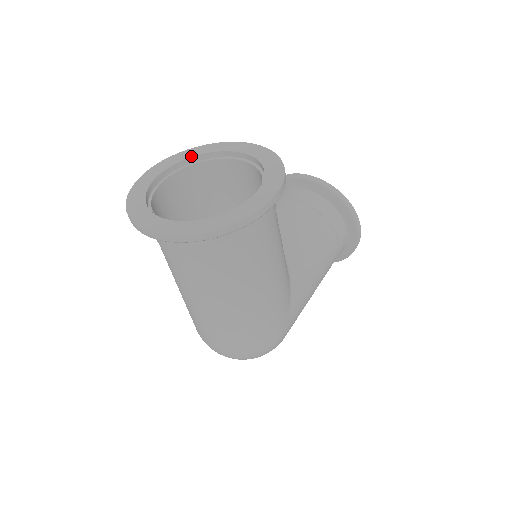
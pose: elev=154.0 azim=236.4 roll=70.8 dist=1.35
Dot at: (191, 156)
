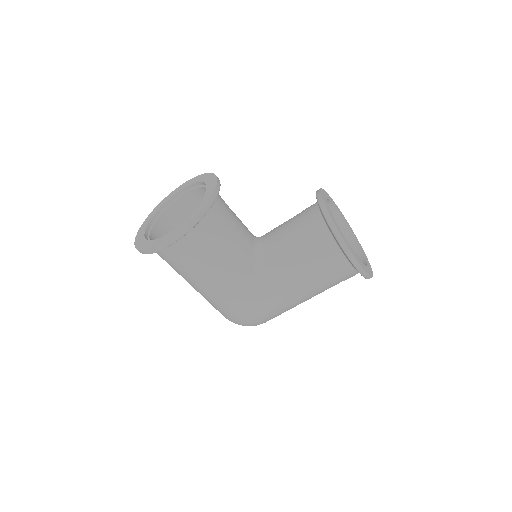
Dot at: (197, 181)
